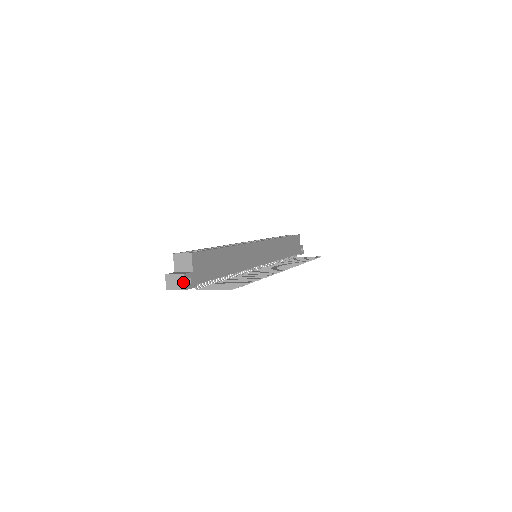
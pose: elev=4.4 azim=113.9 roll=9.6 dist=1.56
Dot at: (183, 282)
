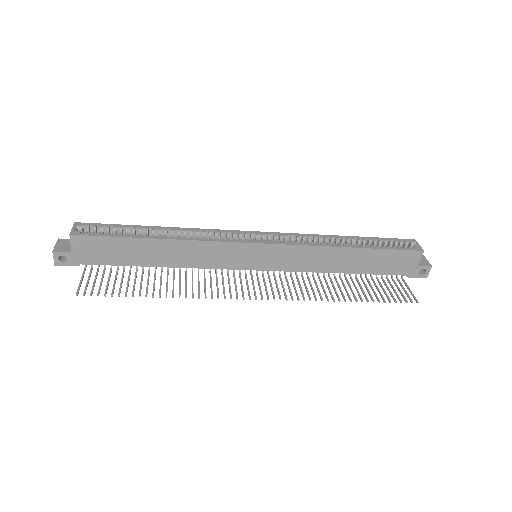
Dot at: (54, 257)
